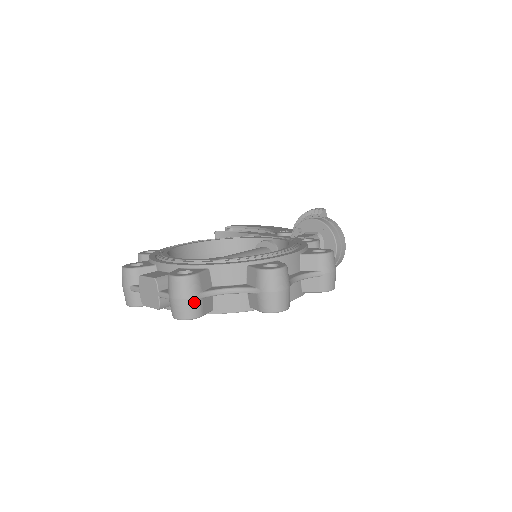
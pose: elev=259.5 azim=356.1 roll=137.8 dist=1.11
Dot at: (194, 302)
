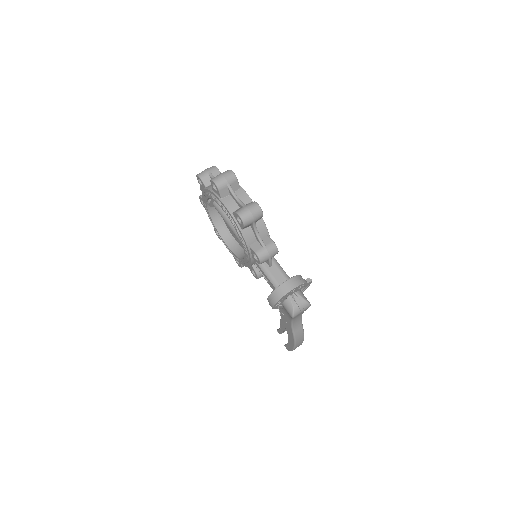
Dot at: (206, 172)
